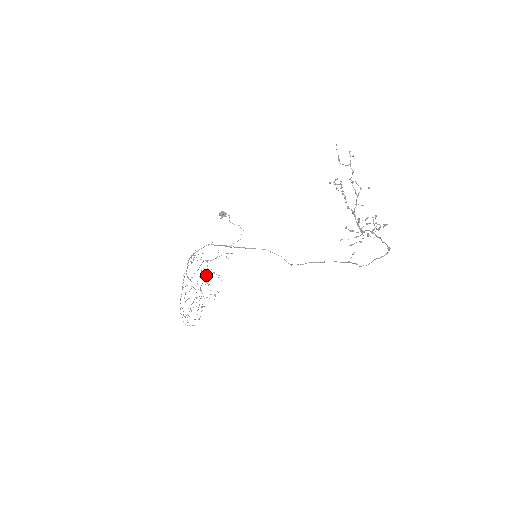
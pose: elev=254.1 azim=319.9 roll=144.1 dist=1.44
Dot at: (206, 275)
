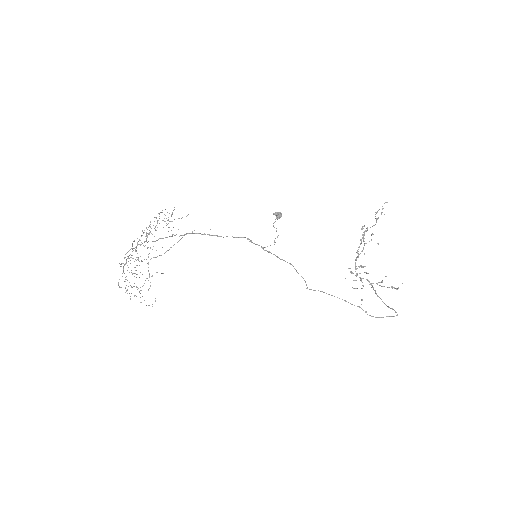
Dot at: (143, 232)
